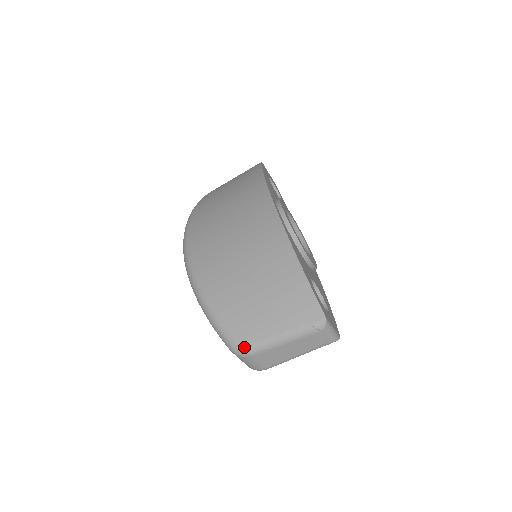
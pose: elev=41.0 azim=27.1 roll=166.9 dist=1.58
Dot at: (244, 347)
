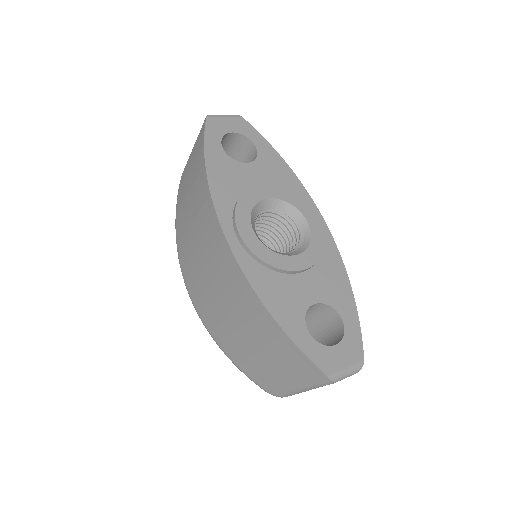
Dot at: (275, 395)
